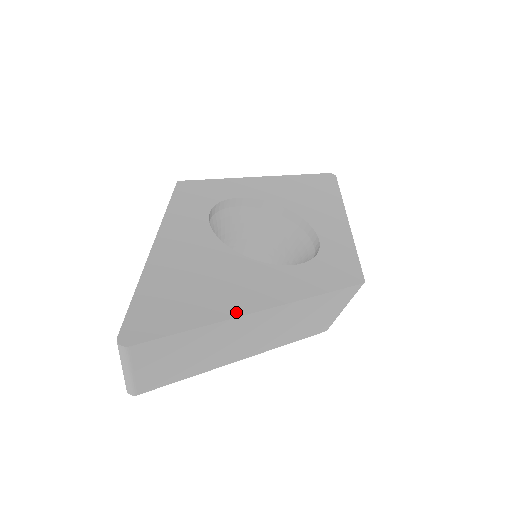
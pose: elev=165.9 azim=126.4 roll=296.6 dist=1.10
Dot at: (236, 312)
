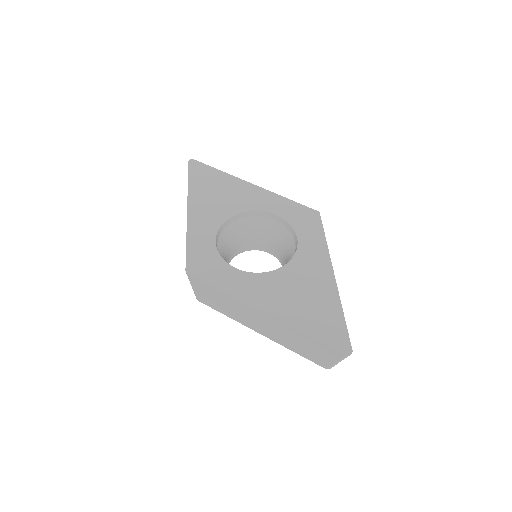
Dot at: (335, 291)
